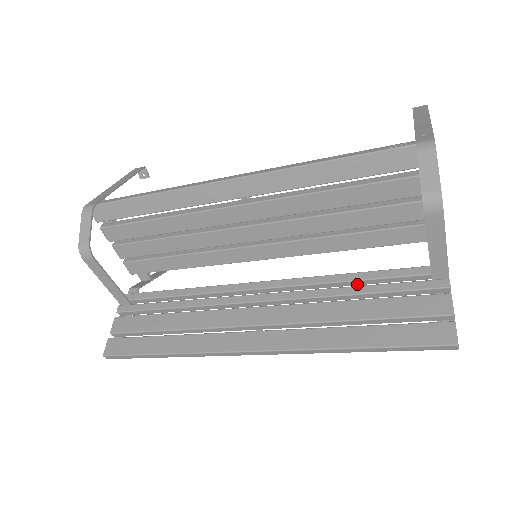
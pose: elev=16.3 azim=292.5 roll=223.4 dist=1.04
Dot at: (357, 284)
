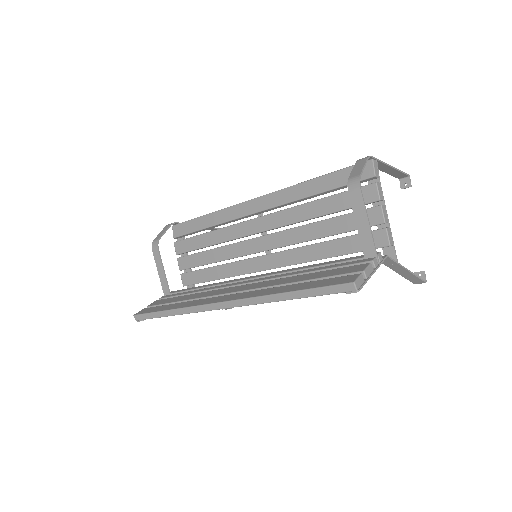
Dot at: occluded
